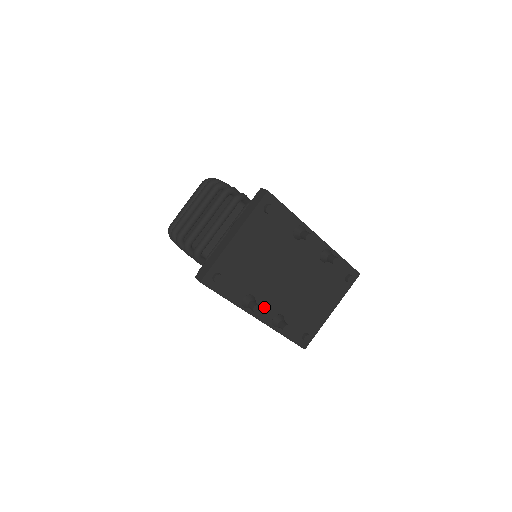
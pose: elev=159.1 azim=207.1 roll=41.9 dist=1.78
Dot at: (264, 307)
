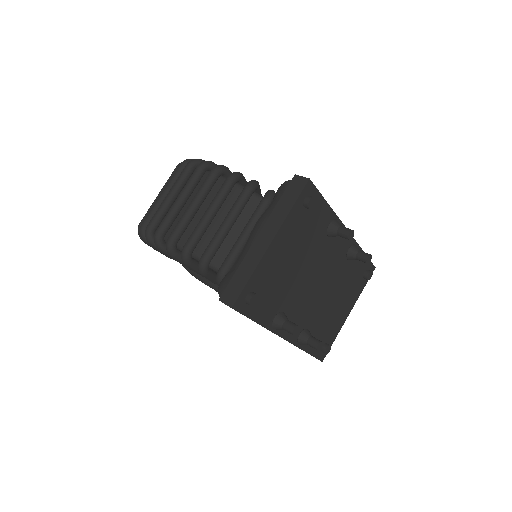
Dot at: occluded
